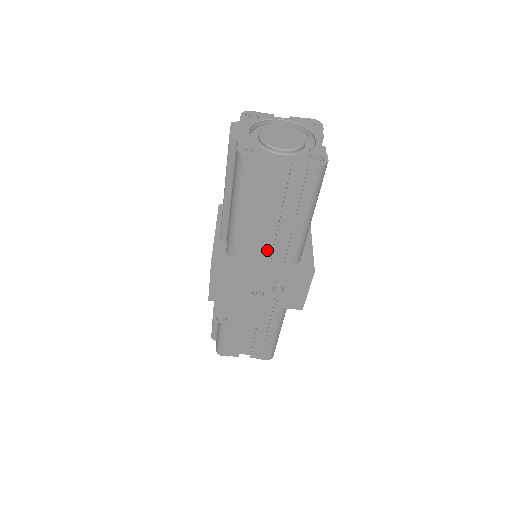
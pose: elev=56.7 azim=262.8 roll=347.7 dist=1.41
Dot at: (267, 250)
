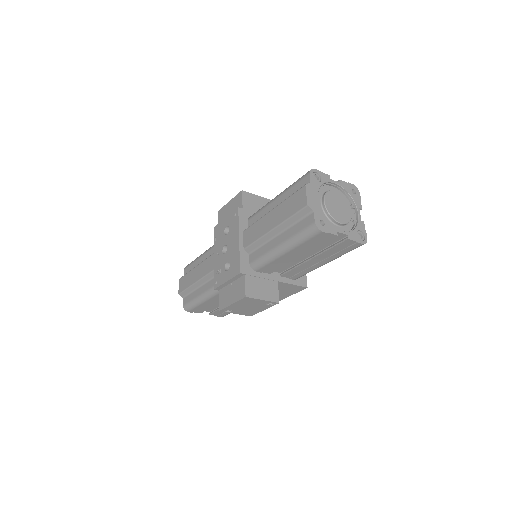
Dot at: (282, 269)
